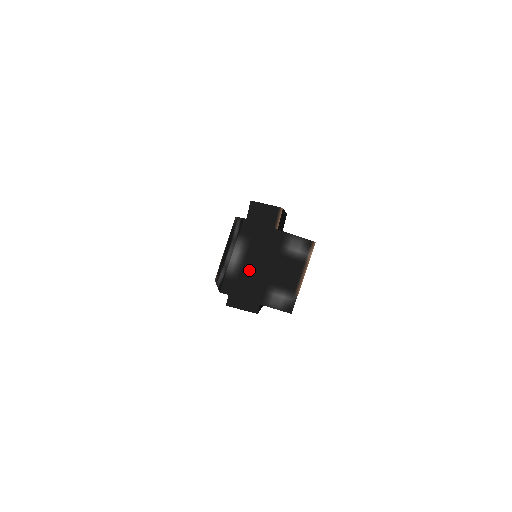
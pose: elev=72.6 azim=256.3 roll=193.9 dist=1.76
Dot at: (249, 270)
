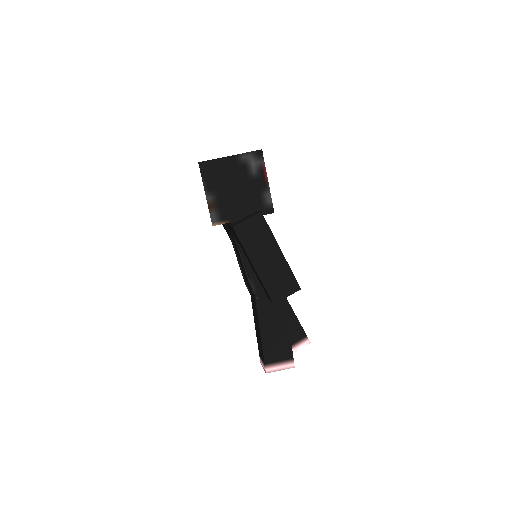
Dot at: occluded
